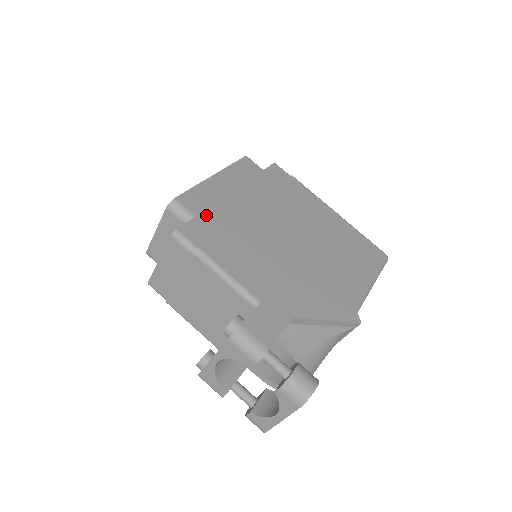
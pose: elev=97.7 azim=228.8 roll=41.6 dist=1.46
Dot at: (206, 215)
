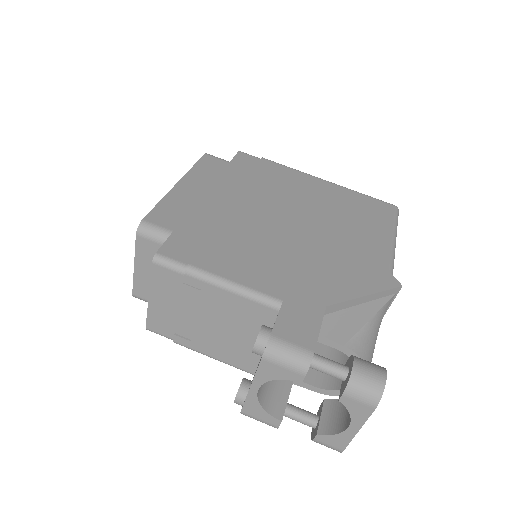
Dot at: (184, 227)
